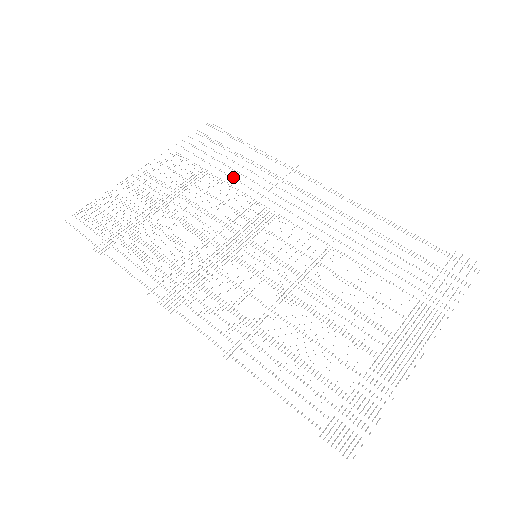
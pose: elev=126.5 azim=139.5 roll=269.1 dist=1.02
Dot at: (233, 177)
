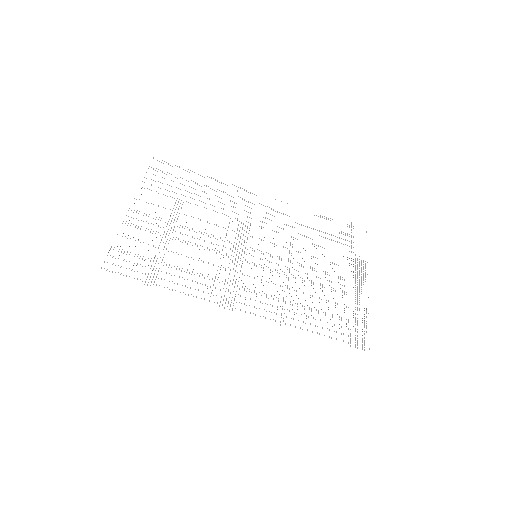
Dot at: (203, 202)
